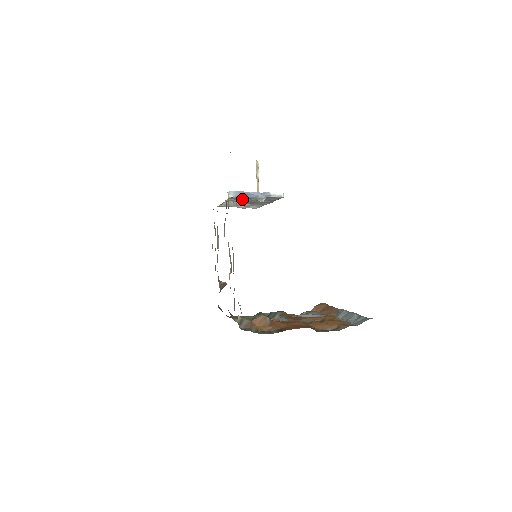
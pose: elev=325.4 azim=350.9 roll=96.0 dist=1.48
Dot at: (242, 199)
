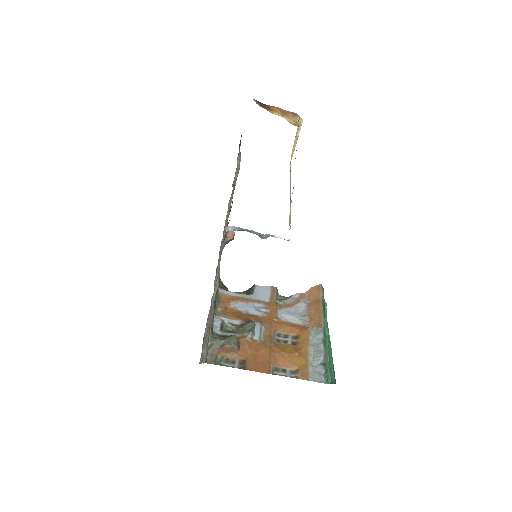
Dot at: occluded
